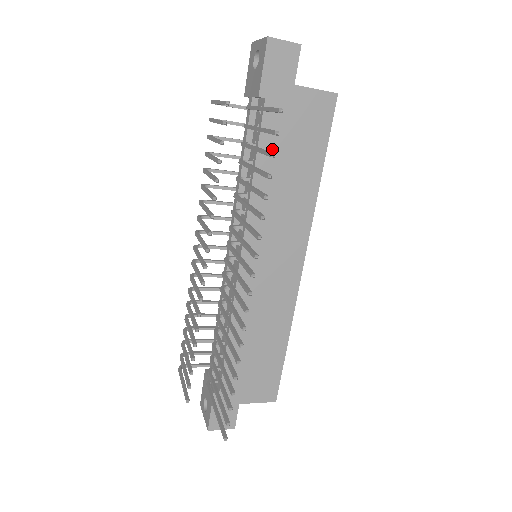
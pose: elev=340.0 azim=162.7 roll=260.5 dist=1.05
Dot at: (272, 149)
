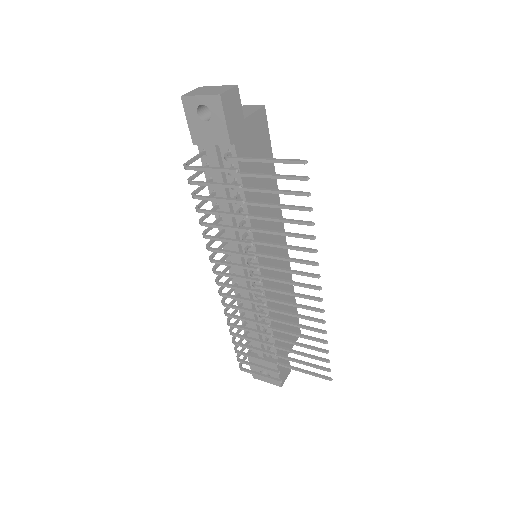
Dot at: (249, 177)
